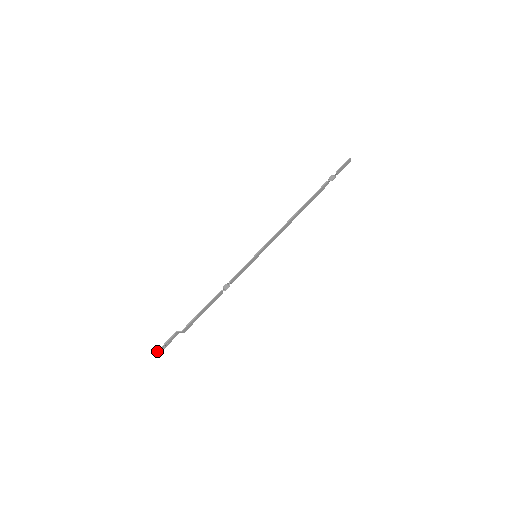
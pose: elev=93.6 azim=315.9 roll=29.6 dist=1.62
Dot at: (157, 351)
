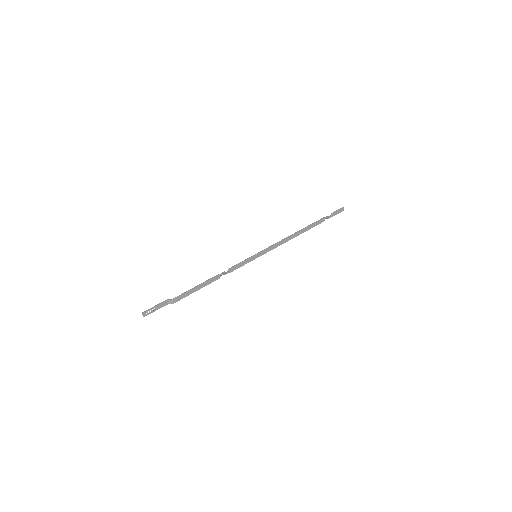
Dot at: (142, 312)
